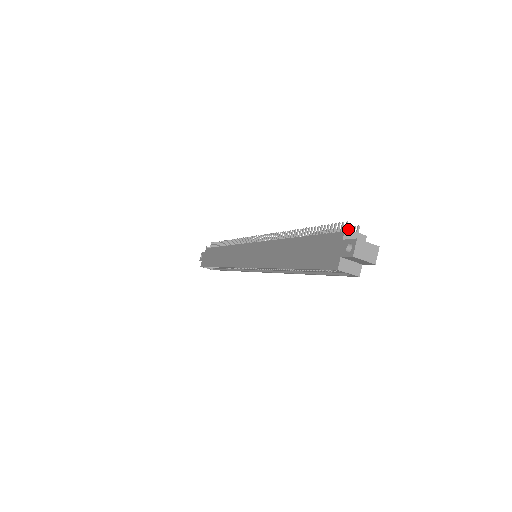
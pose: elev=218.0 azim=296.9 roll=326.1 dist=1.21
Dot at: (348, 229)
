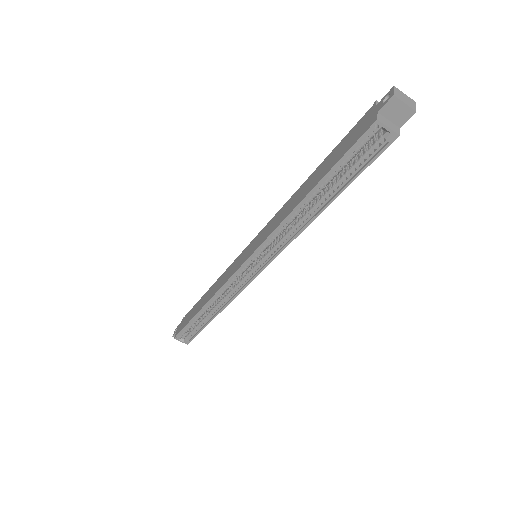
Dot at: occluded
